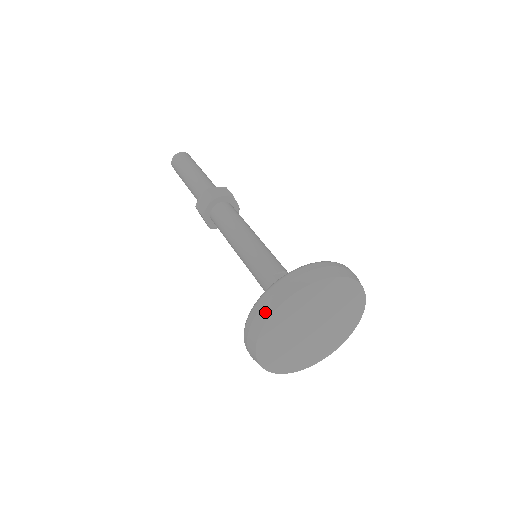
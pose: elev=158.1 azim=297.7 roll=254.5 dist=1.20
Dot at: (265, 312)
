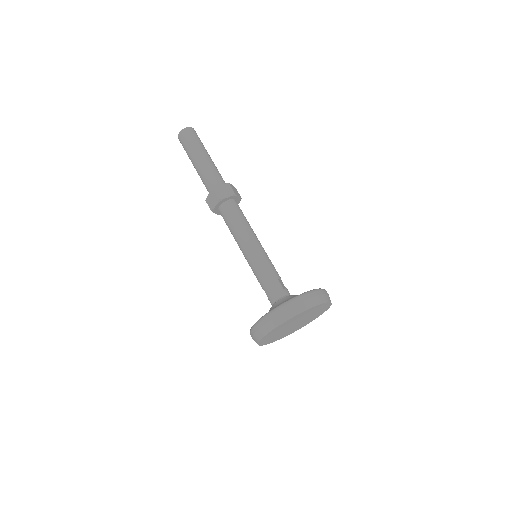
Dot at: (302, 307)
